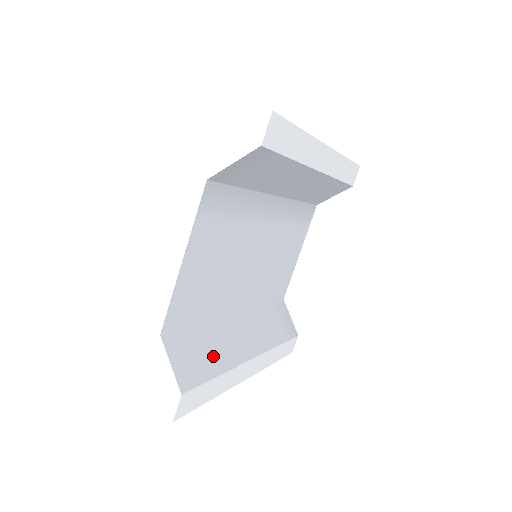
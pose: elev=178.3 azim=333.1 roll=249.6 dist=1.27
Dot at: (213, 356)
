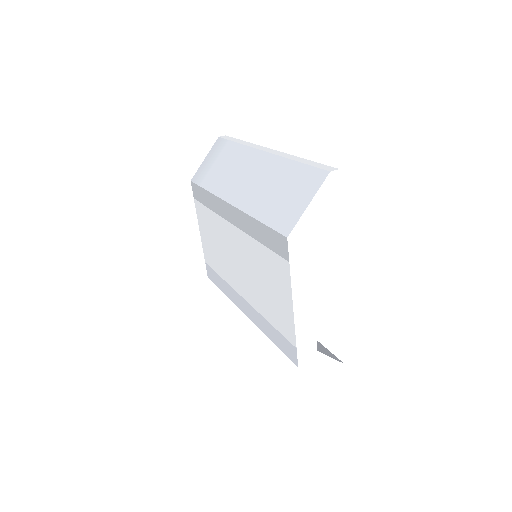
Dot at: occluded
